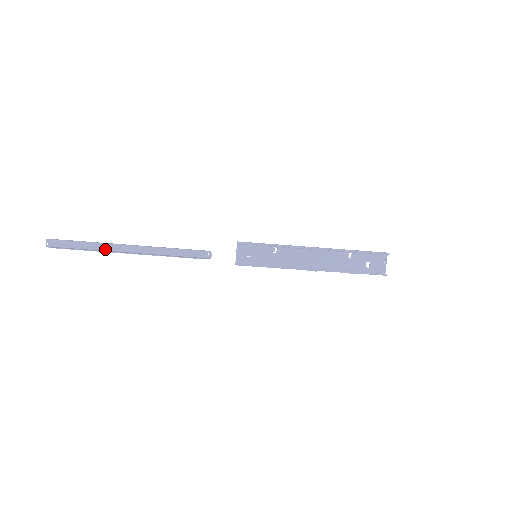
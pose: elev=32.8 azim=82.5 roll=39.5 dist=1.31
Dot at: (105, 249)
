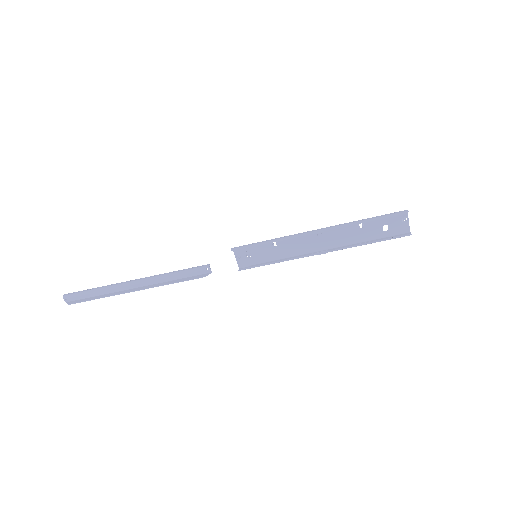
Dot at: (113, 291)
